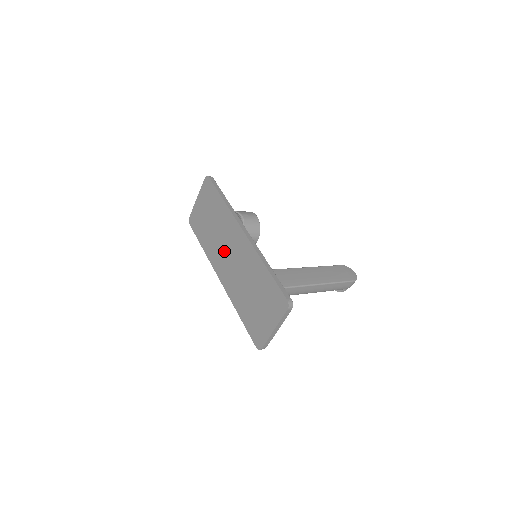
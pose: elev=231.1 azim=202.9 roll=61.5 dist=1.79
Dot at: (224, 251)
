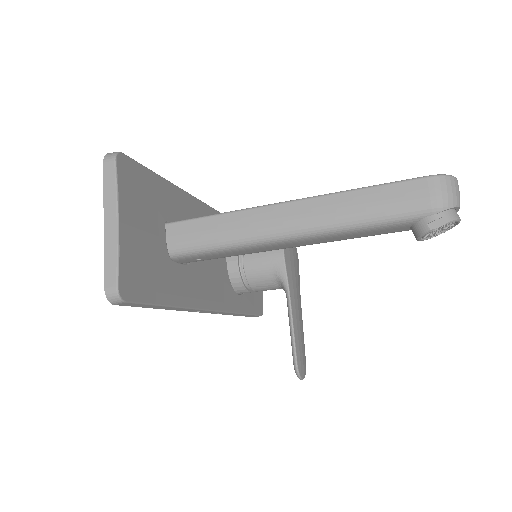
Dot at: occluded
